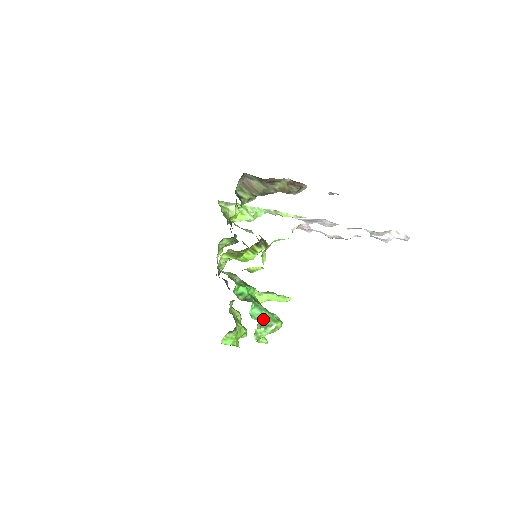
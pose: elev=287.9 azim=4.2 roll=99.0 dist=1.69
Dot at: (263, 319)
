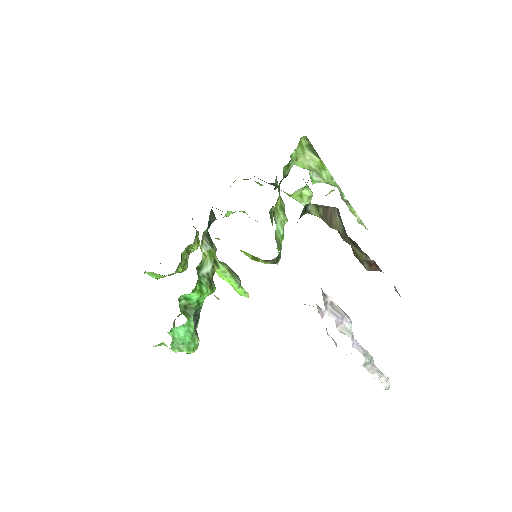
Dot at: (180, 341)
